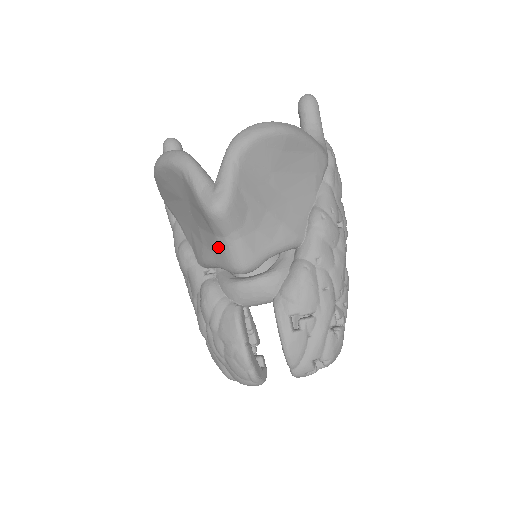
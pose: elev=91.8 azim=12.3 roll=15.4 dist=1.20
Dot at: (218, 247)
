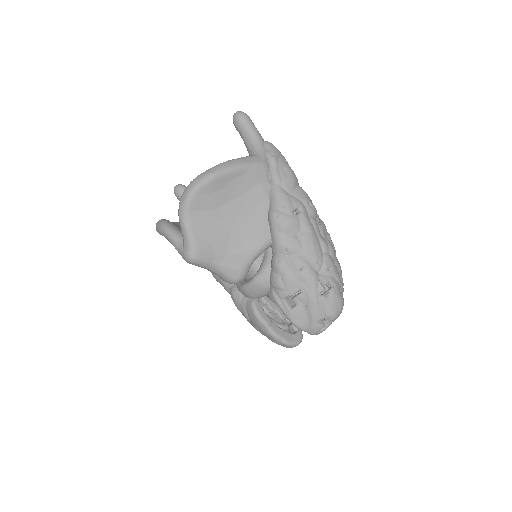
Dot at: occluded
